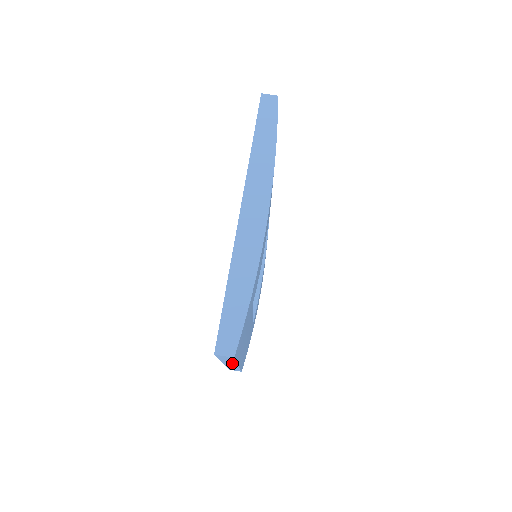
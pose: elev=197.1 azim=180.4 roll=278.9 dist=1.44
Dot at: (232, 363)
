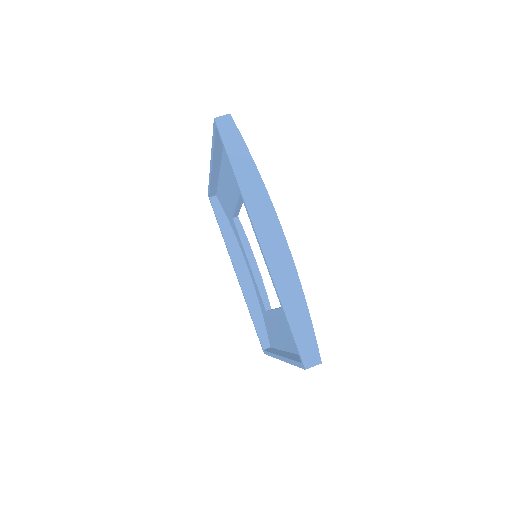
Dot at: occluded
